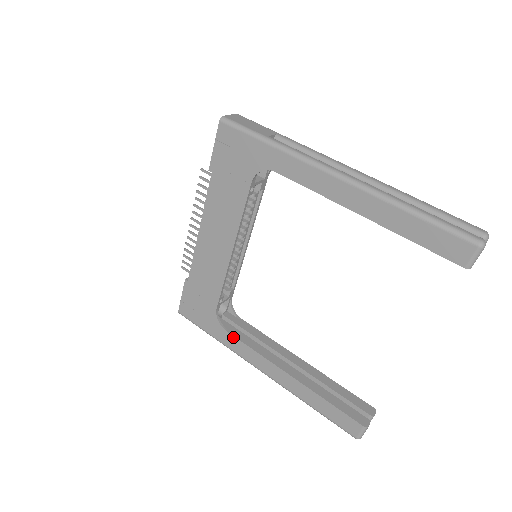
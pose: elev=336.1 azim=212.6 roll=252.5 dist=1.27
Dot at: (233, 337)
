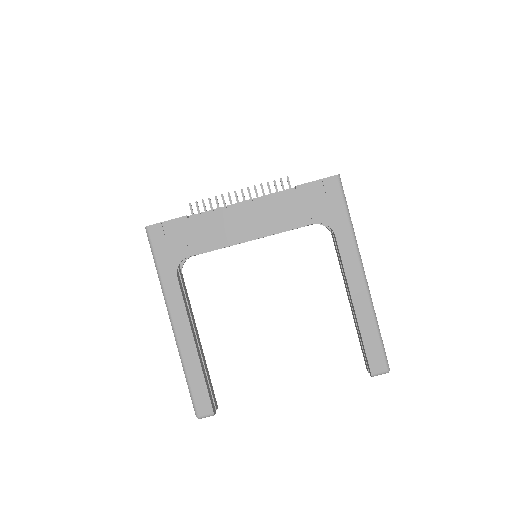
Dot at: (178, 285)
